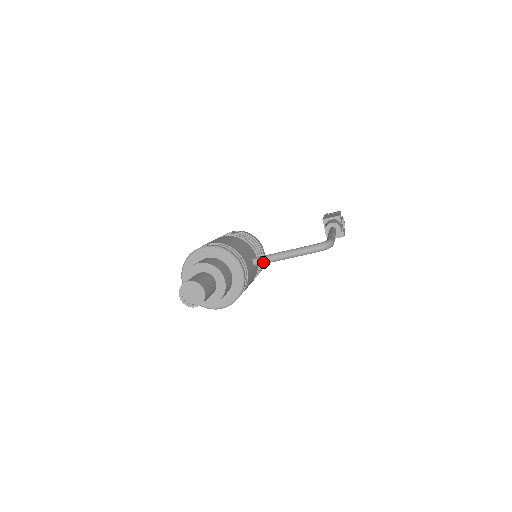
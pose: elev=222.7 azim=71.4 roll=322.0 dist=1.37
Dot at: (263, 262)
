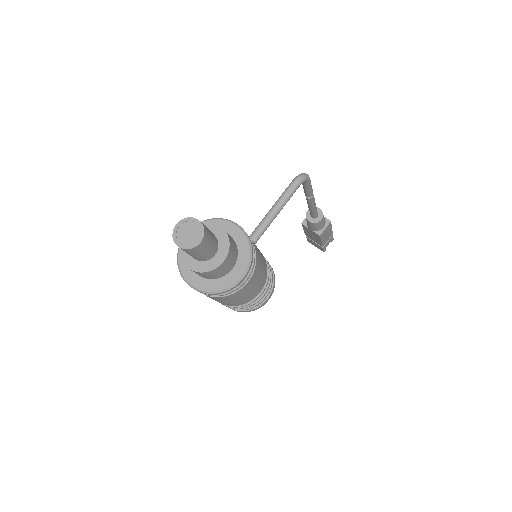
Dot at: (259, 232)
